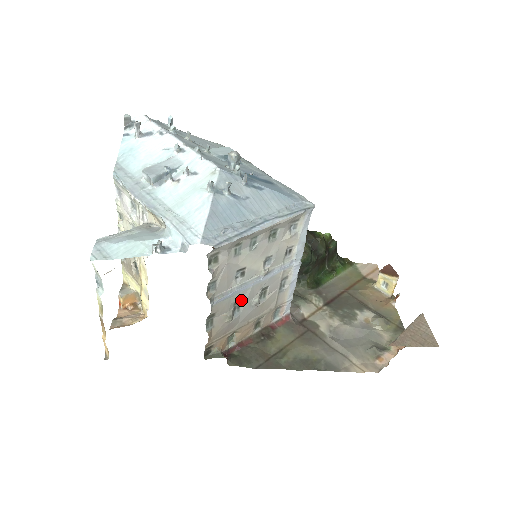
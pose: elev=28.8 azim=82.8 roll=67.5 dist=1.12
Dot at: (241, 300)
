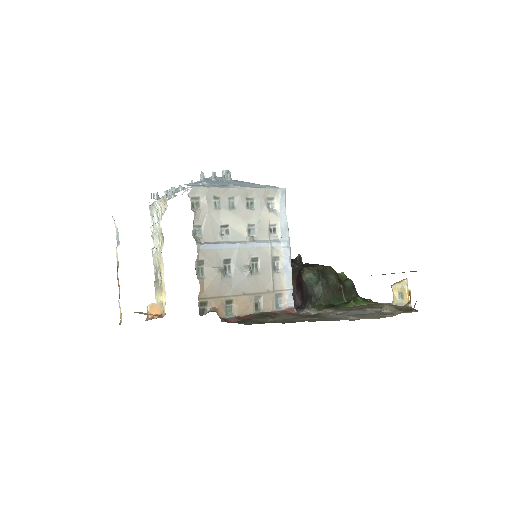
Dot at: (230, 260)
